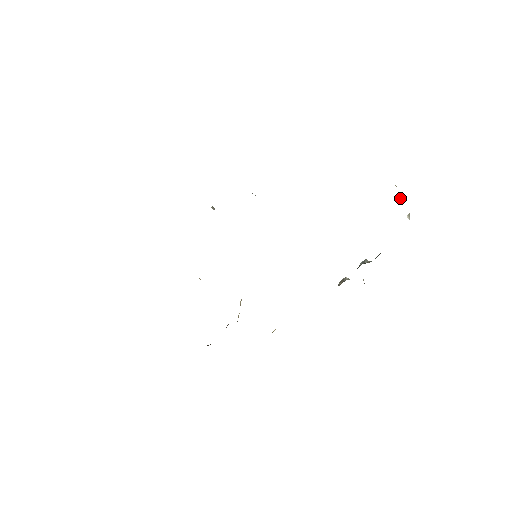
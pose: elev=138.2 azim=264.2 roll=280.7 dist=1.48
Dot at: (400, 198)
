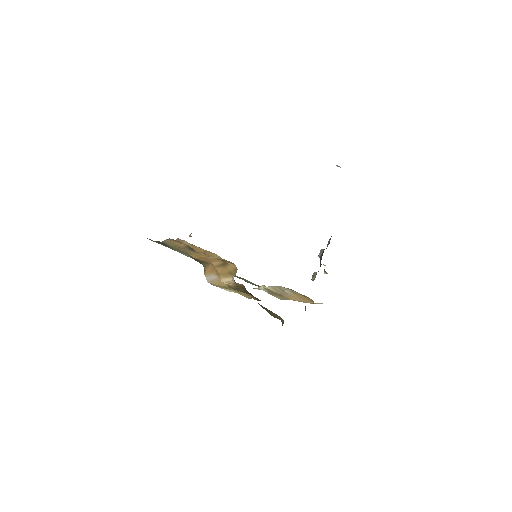
Dot at: (339, 166)
